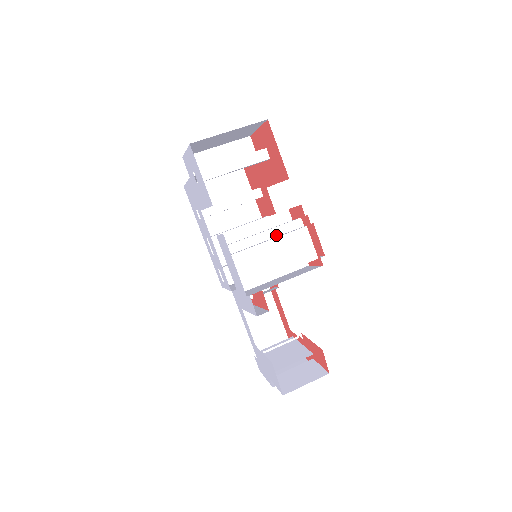
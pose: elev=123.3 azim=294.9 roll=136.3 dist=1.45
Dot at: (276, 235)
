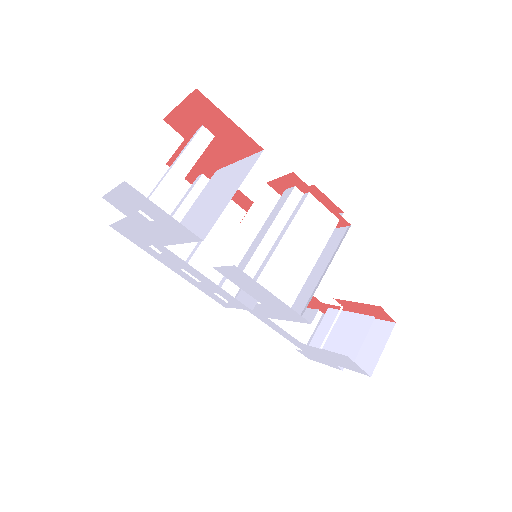
Dot at: (283, 224)
